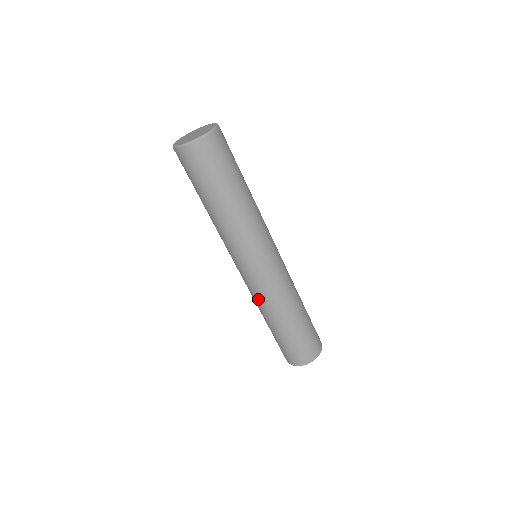
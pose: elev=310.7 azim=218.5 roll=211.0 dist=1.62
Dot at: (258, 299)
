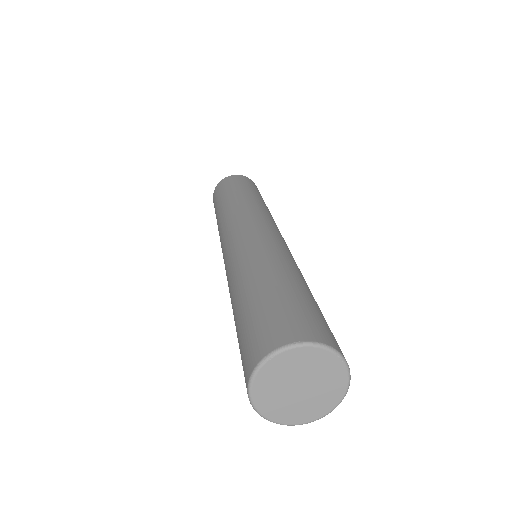
Dot at: occluded
